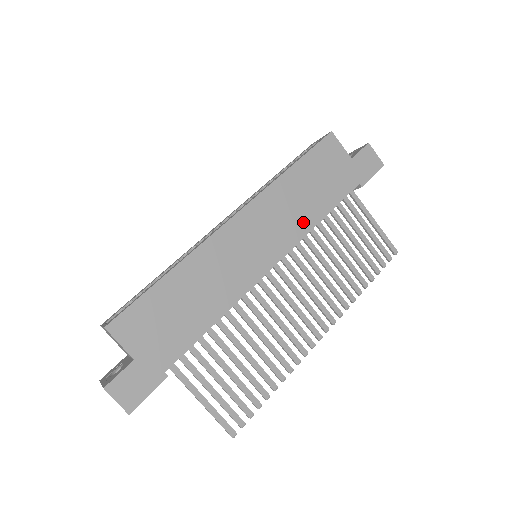
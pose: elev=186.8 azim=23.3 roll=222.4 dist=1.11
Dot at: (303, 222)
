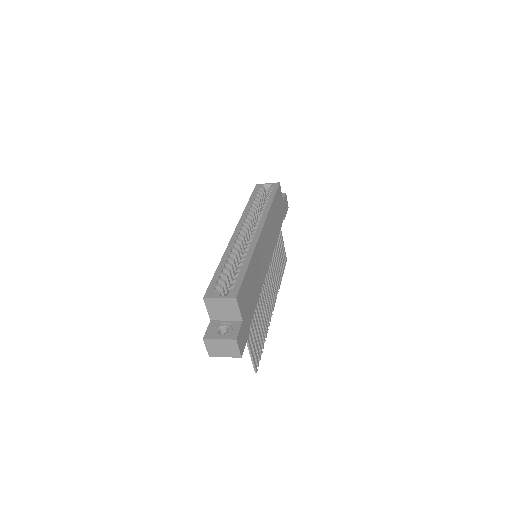
Dot at: (275, 237)
